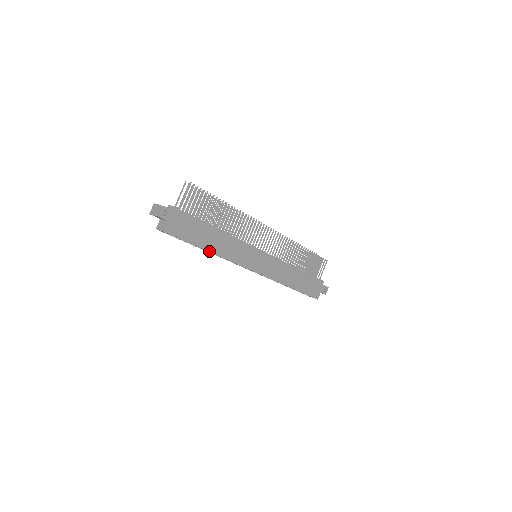
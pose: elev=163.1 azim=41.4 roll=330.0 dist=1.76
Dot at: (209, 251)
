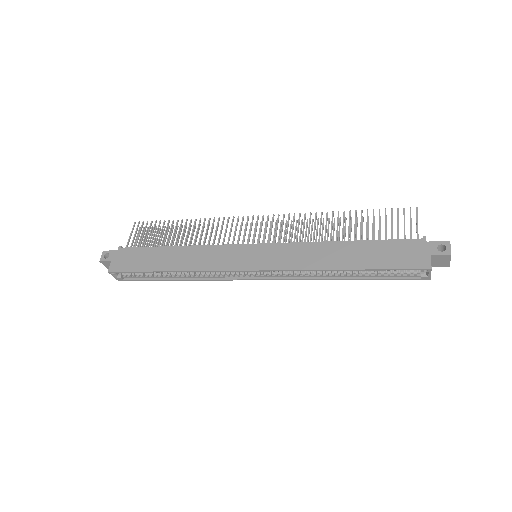
Dot at: (167, 271)
